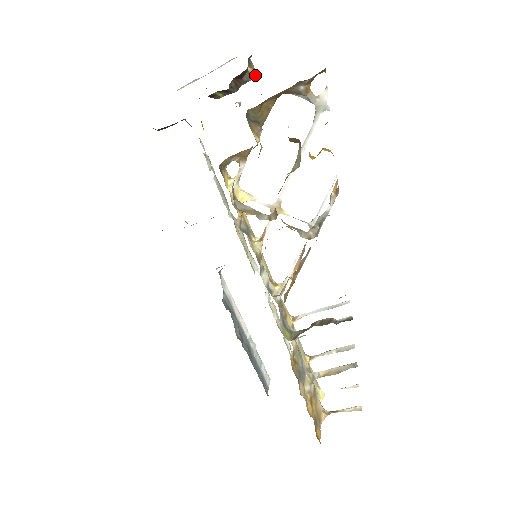
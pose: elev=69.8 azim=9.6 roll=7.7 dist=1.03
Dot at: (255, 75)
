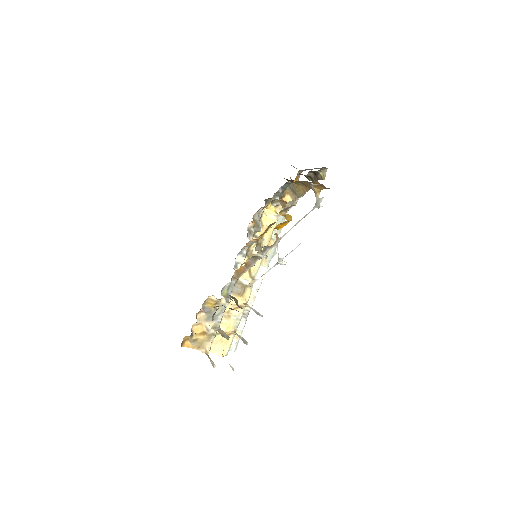
Dot at: (324, 179)
